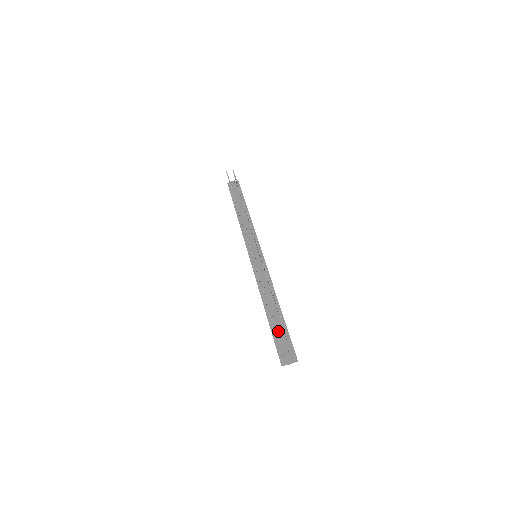
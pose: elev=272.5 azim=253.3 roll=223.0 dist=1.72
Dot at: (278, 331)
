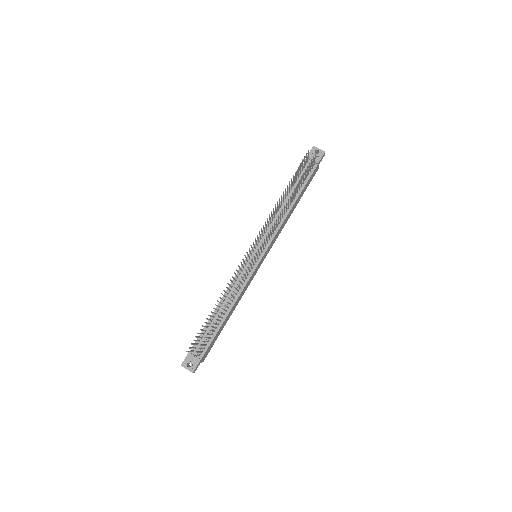
Dot at: (201, 343)
